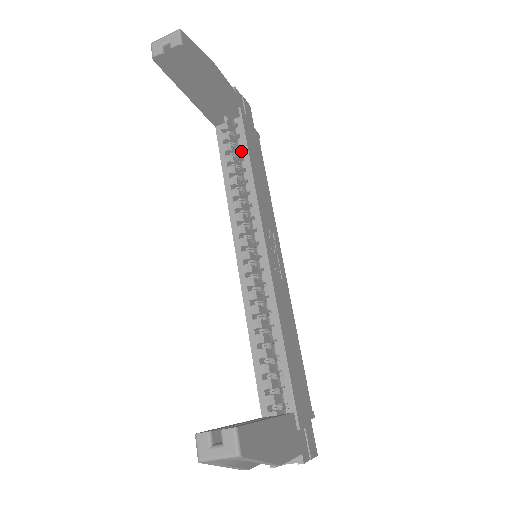
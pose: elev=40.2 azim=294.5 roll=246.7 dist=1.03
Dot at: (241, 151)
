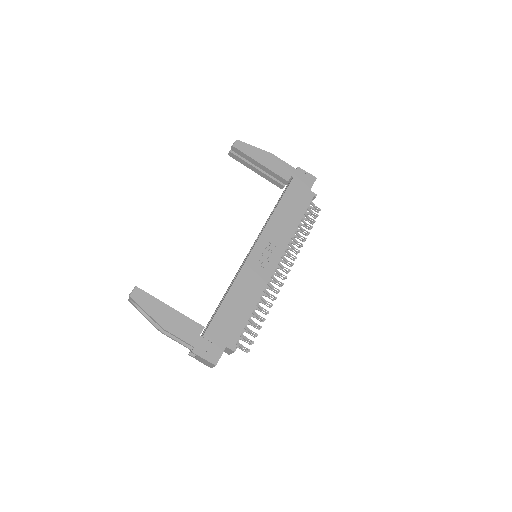
Dot at: occluded
